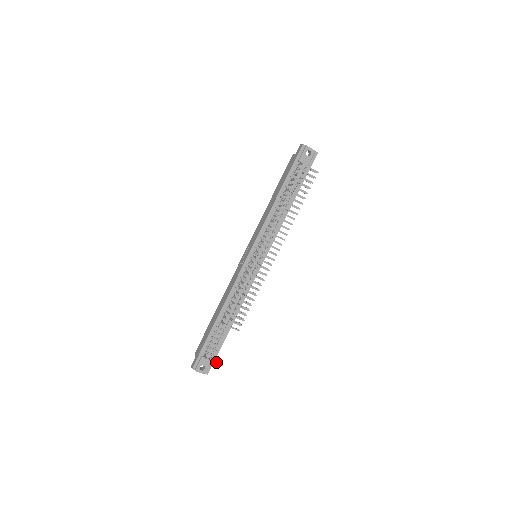
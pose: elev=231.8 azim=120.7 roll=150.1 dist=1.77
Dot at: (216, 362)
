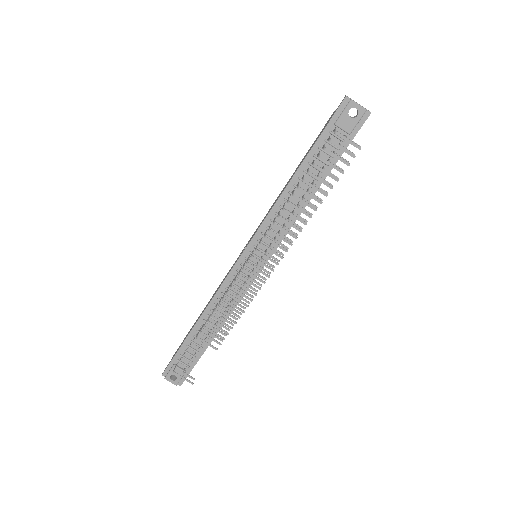
Dot at: (185, 378)
